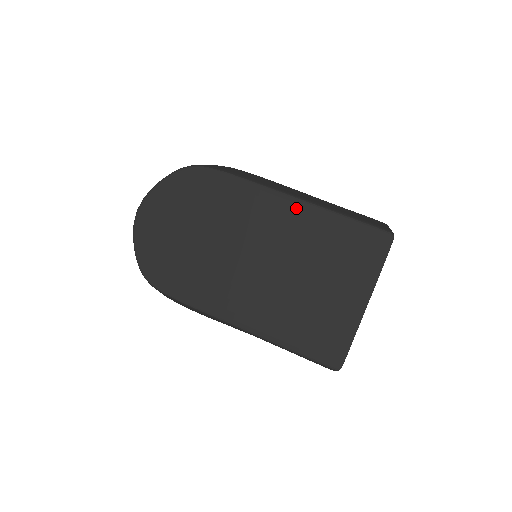
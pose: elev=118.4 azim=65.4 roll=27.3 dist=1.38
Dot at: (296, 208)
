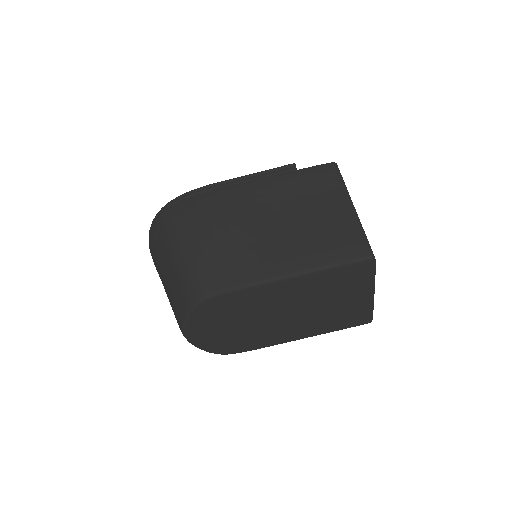
Dot at: (297, 281)
